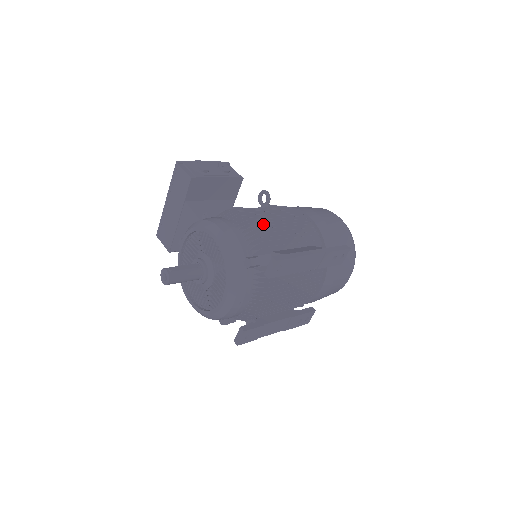
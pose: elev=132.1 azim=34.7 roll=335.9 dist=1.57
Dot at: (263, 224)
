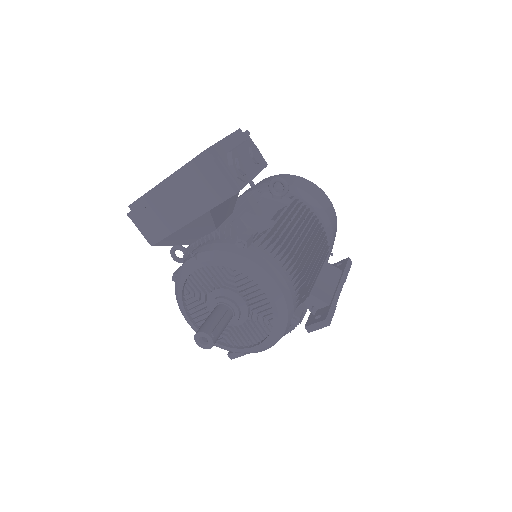
Dot at: (302, 256)
